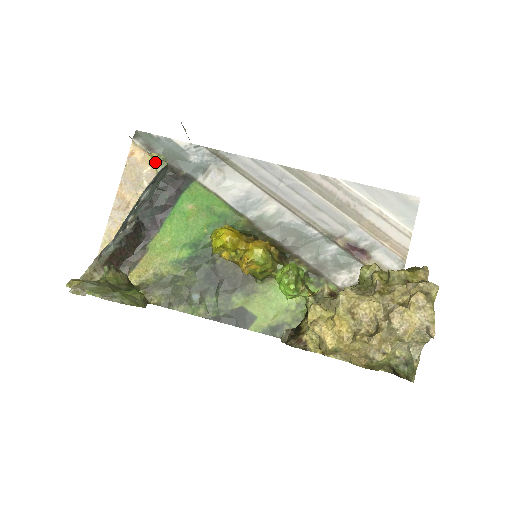
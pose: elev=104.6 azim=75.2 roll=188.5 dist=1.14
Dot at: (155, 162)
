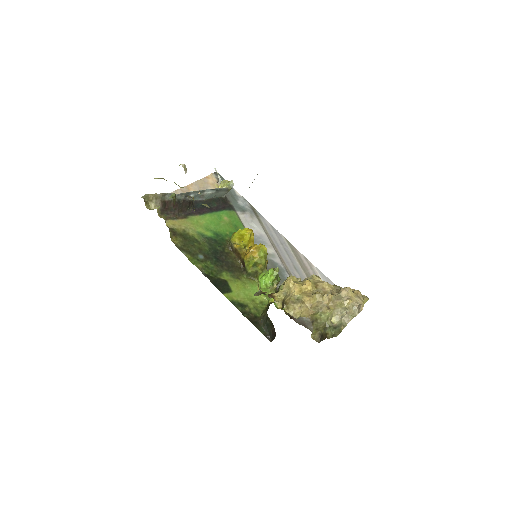
Dot at: (224, 184)
